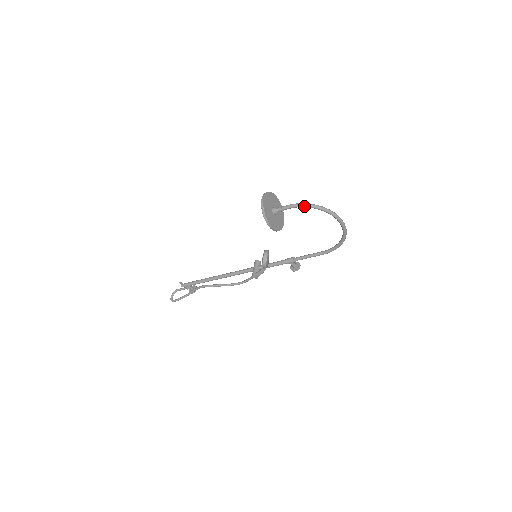
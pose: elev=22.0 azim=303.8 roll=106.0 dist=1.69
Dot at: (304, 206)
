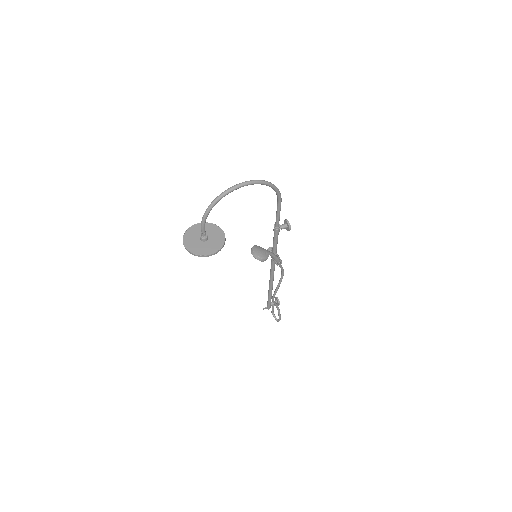
Dot at: (206, 216)
